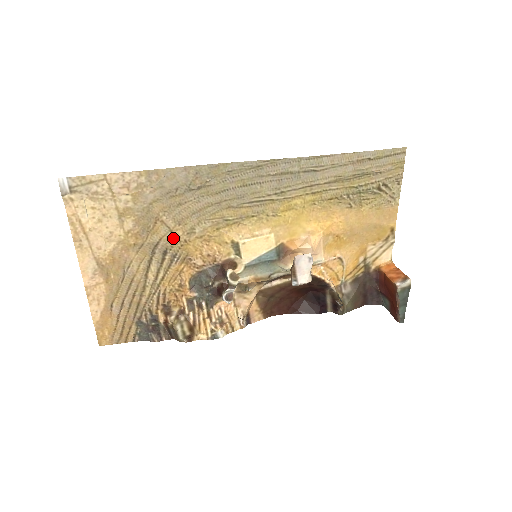
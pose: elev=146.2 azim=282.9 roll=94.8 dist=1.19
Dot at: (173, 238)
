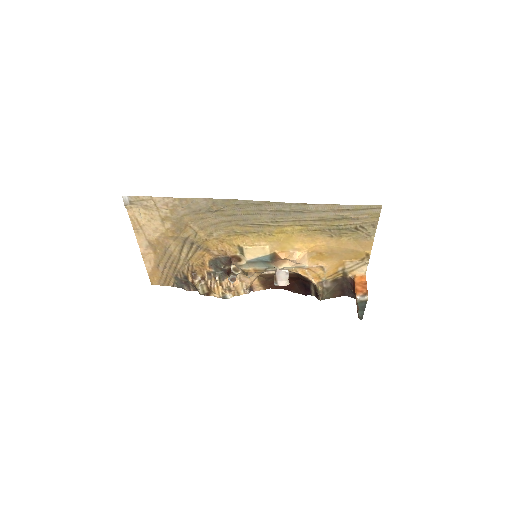
Dot at: (198, 237)
